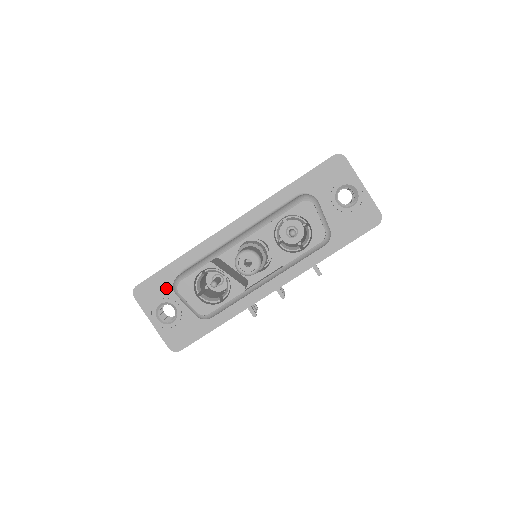
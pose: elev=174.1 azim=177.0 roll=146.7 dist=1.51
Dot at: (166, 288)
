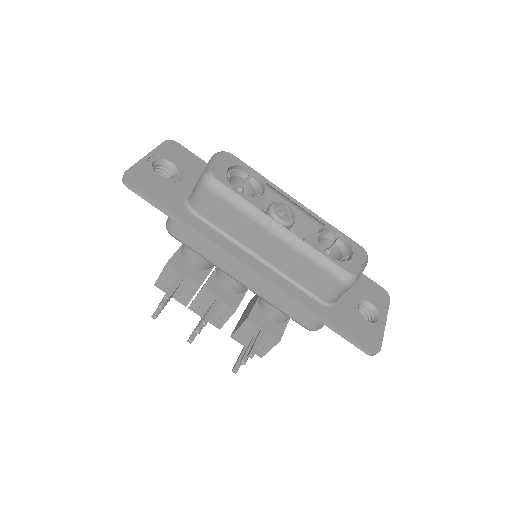
Dot at: (191, 167)
